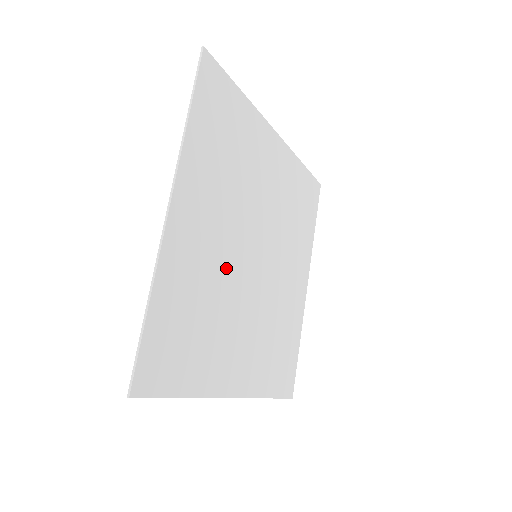
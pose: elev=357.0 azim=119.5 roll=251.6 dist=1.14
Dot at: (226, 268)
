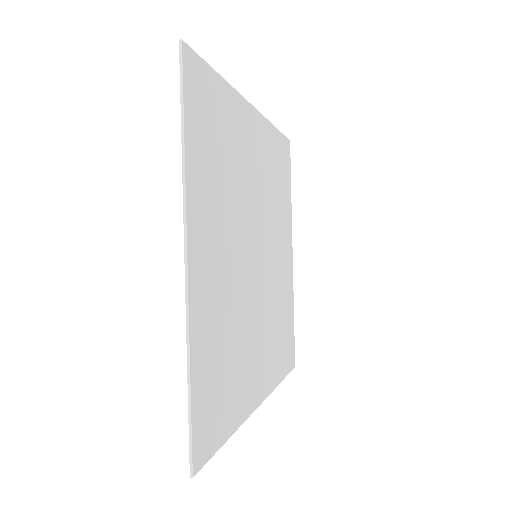
Dot at: (238, 288)
